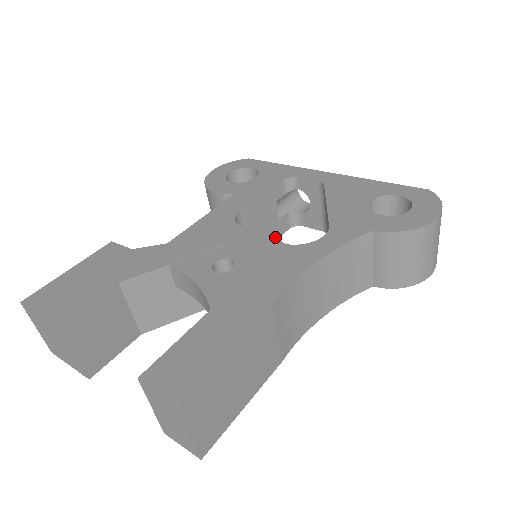
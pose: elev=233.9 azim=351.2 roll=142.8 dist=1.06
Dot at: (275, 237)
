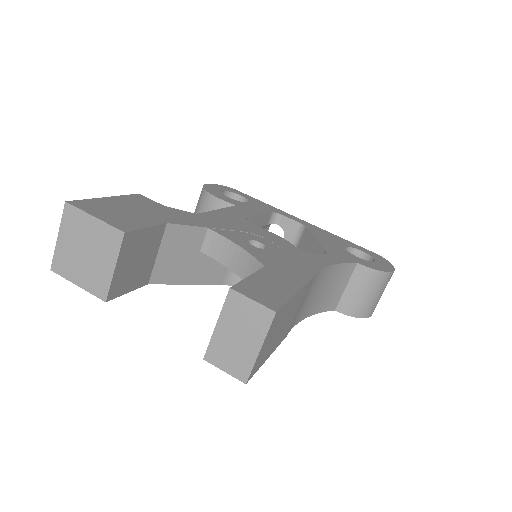
Dot at: (289, 242)
